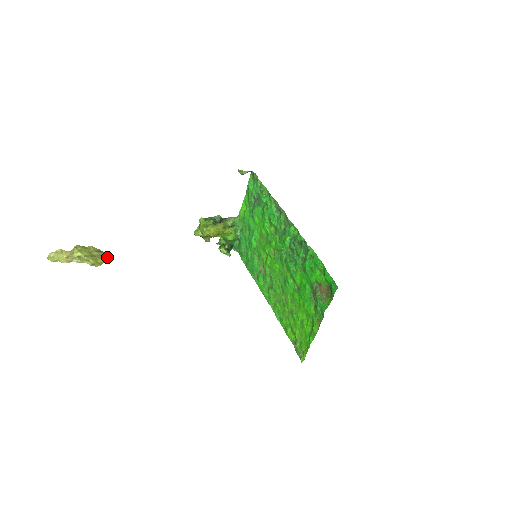
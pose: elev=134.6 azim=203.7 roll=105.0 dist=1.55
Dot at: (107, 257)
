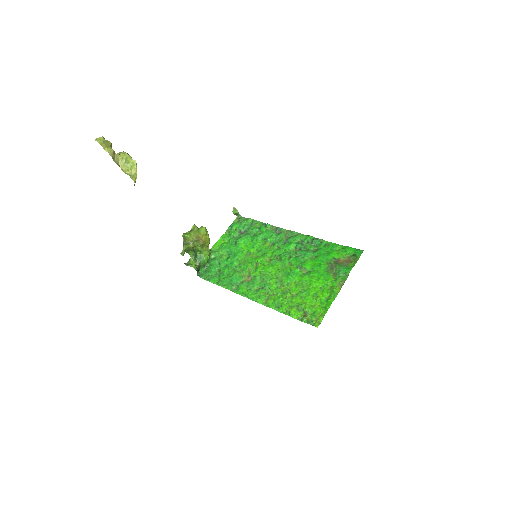
Dot at: occluded
